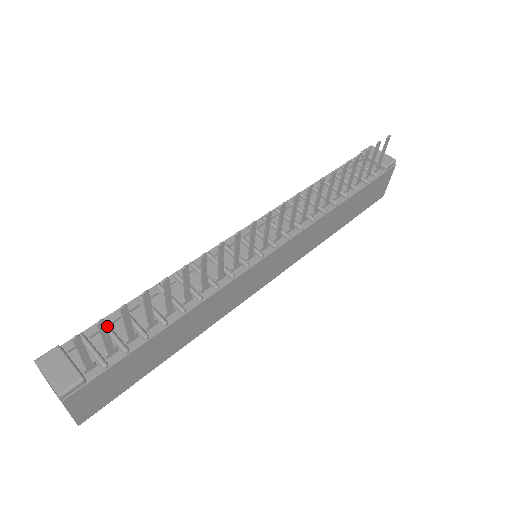
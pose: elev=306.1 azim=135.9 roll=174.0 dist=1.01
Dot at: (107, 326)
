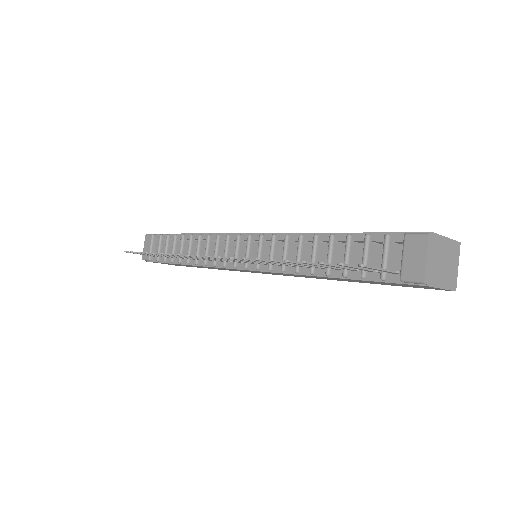
Dot at: (166, 241)
